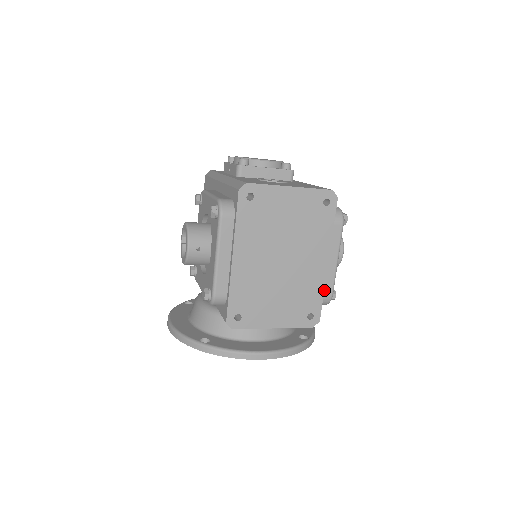
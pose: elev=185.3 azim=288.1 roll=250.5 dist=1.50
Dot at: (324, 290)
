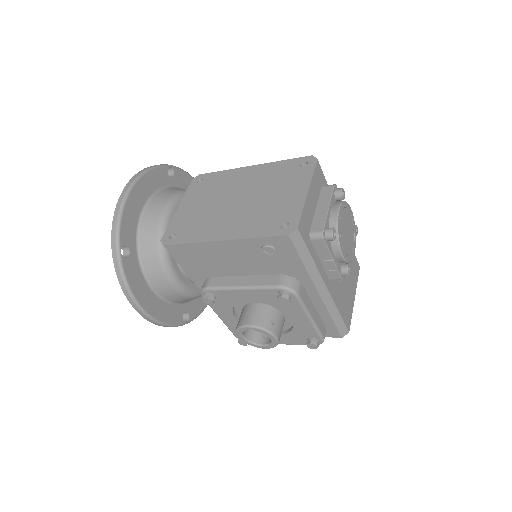
Dot at: occluded
